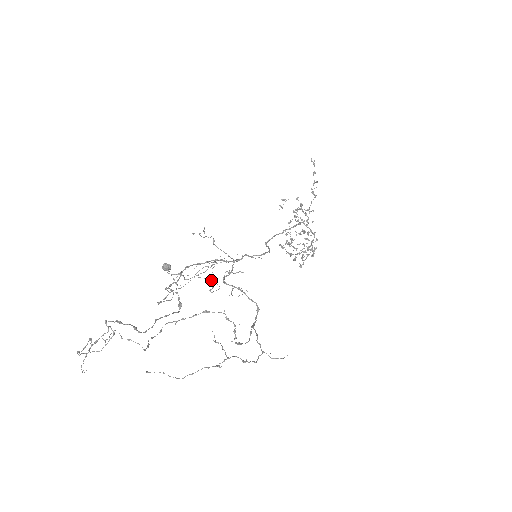
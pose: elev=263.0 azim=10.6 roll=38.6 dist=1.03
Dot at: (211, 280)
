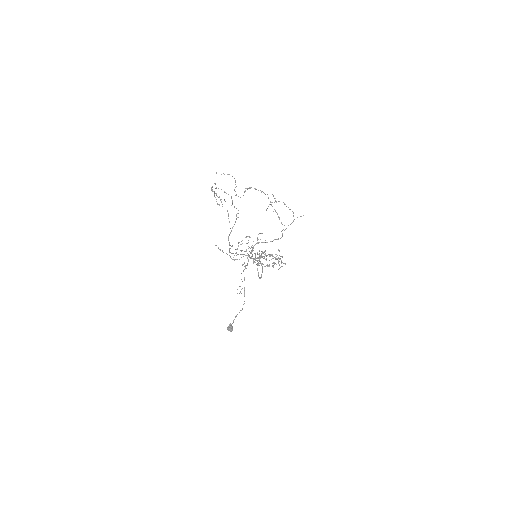
Dot at: occluded
